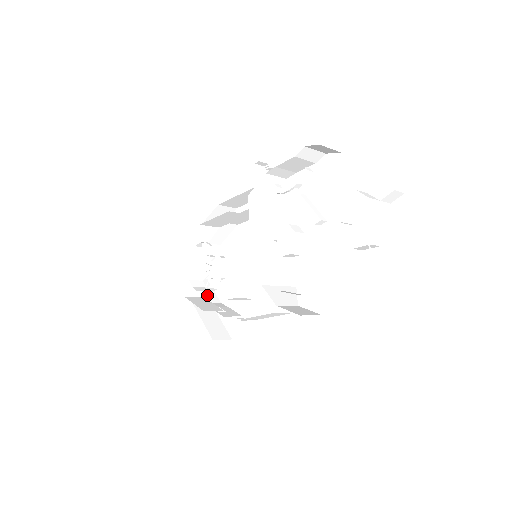
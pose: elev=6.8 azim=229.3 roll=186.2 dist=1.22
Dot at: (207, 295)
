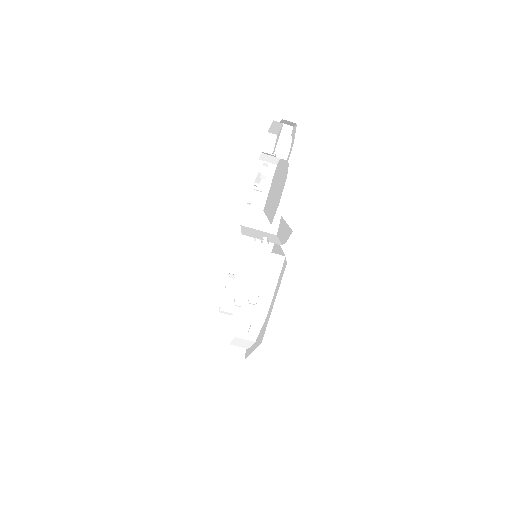
Dot at: occluded
